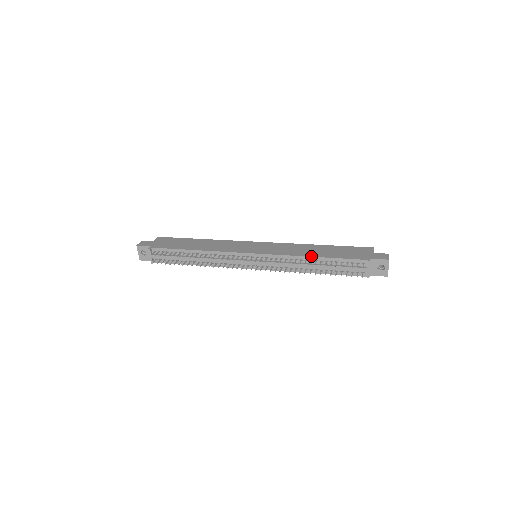
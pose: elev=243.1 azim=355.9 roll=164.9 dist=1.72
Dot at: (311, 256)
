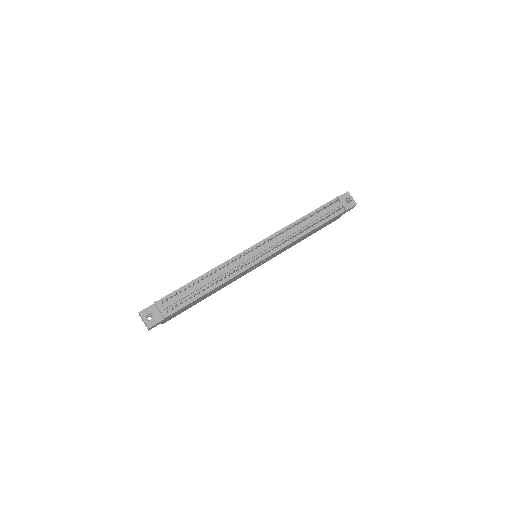
Dot at: (298, 219)
